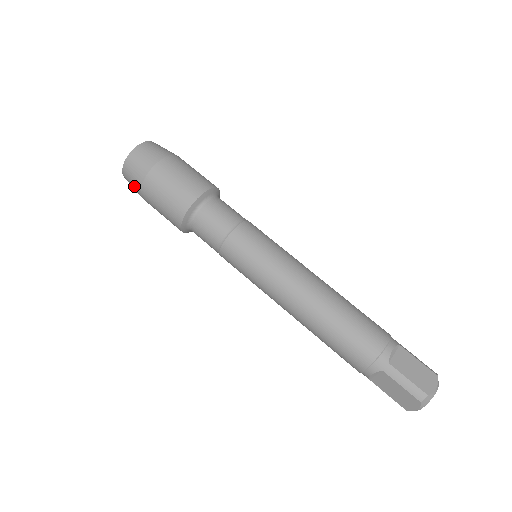
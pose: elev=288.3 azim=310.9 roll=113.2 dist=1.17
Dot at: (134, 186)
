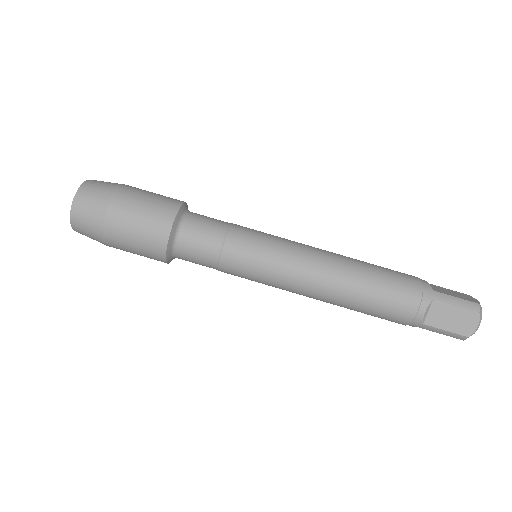
Dot at: (91, 221)
